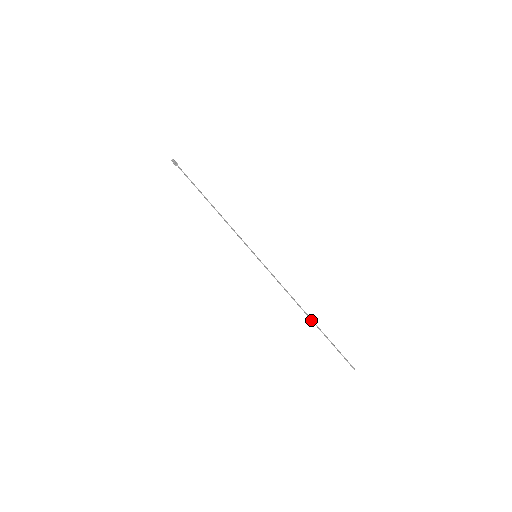
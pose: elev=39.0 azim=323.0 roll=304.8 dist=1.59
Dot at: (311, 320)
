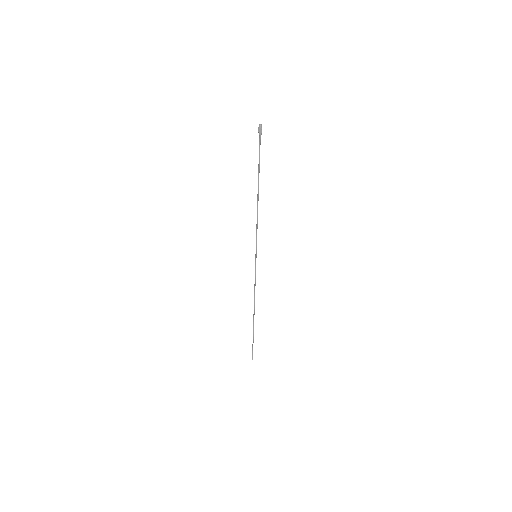
Dot at: occluded
